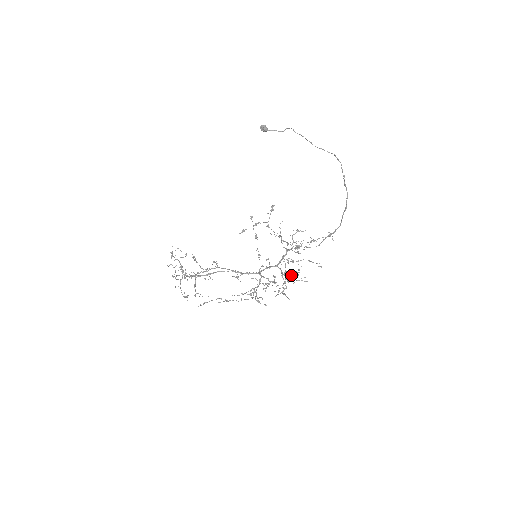
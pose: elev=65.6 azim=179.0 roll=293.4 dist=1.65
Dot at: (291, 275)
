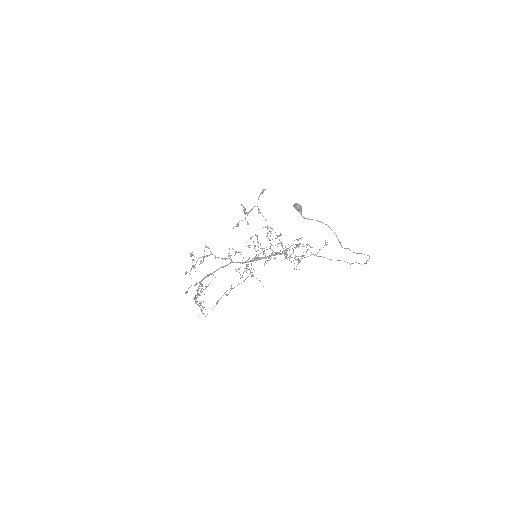
Dot at: occluded
